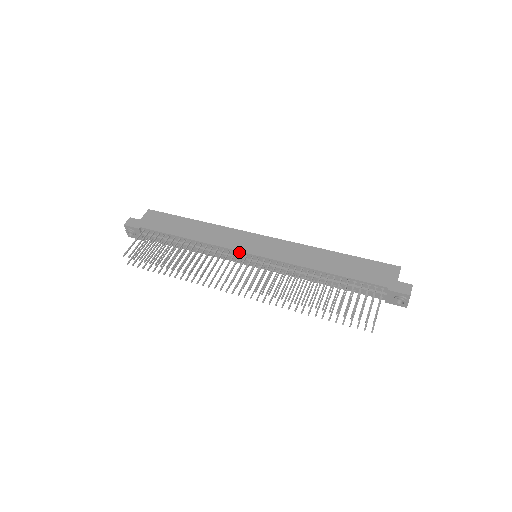
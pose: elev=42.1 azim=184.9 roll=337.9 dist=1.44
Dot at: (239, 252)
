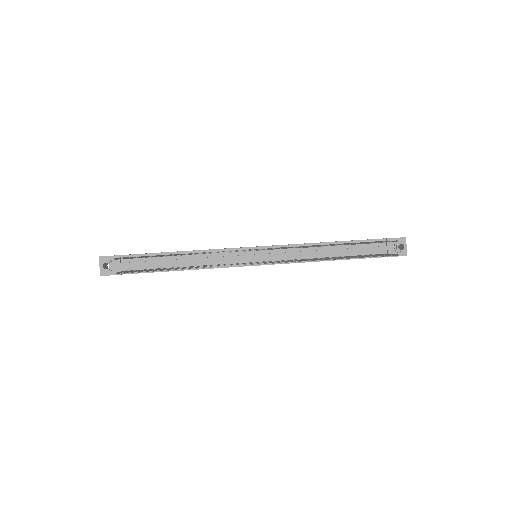
Dot at: (241, 249)
